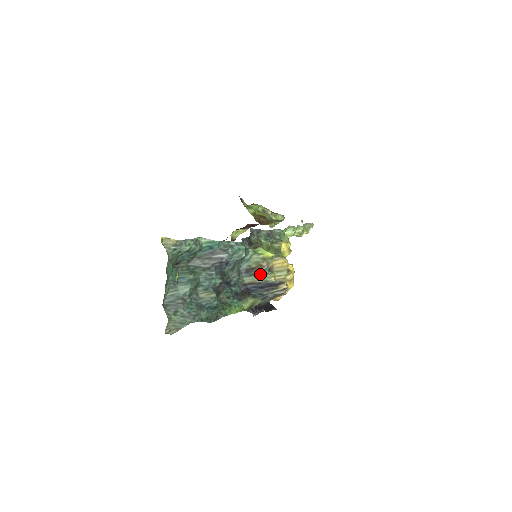
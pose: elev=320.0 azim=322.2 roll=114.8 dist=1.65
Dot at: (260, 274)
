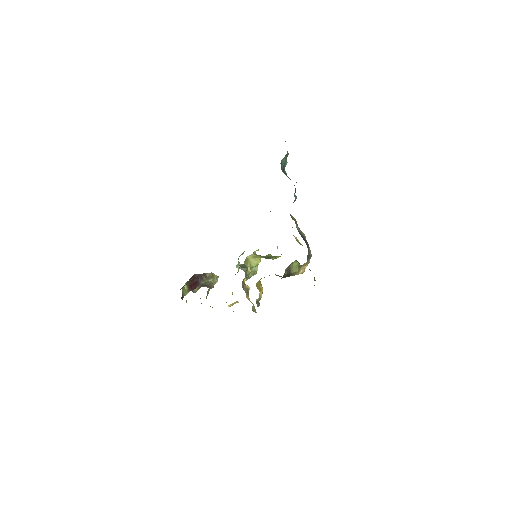
Dot at: (299, 229)
